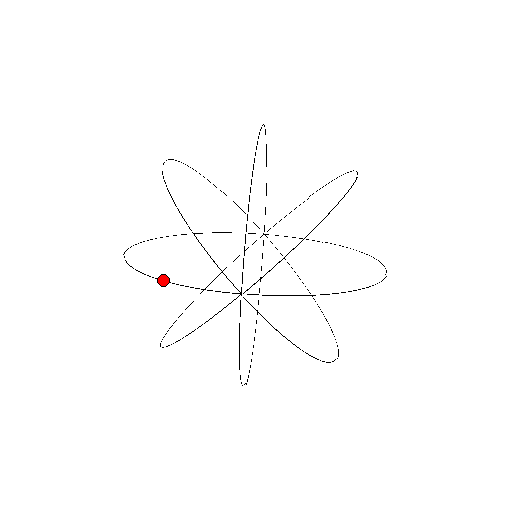
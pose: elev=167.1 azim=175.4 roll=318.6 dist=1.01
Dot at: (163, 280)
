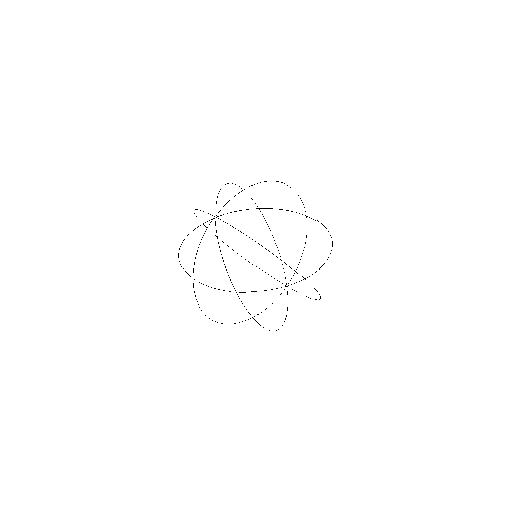
Dot at: occluded
